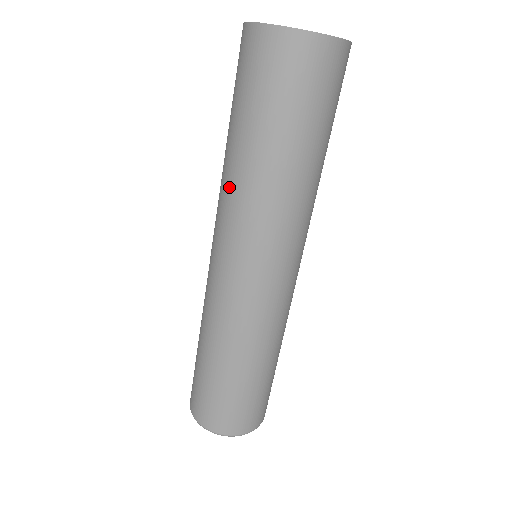
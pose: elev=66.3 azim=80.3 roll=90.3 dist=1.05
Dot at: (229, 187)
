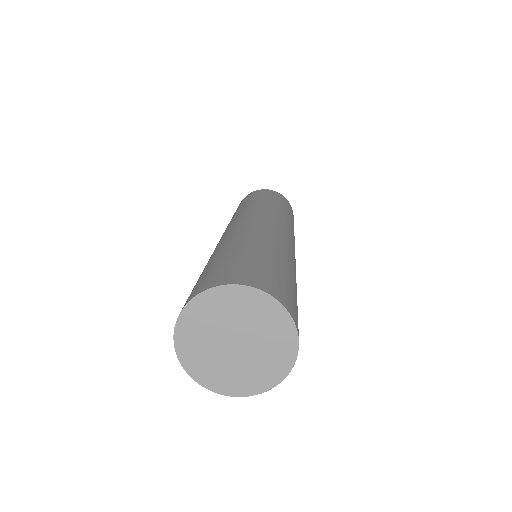
Dot at: occluded
